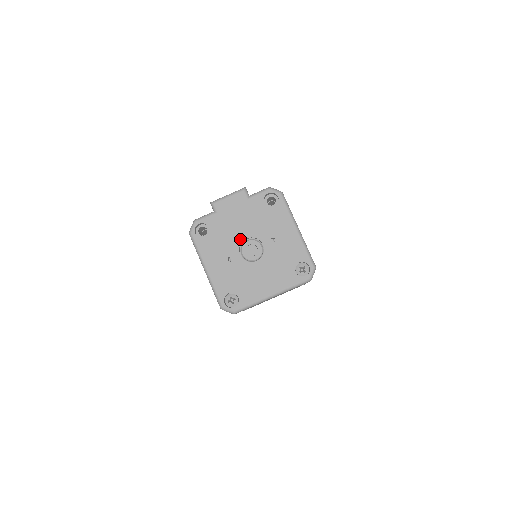
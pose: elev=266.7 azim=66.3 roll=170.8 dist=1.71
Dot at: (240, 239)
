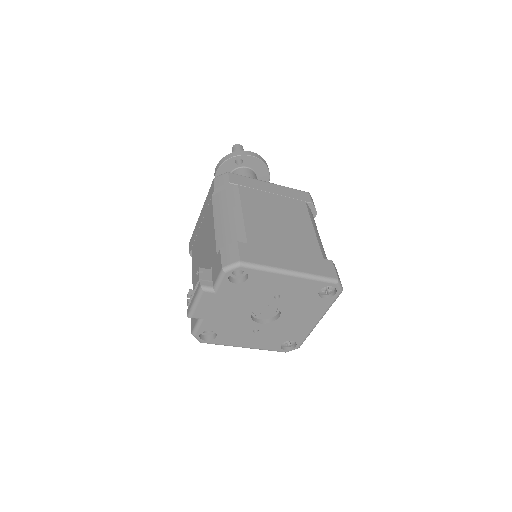
Dot at: (247, 317)
